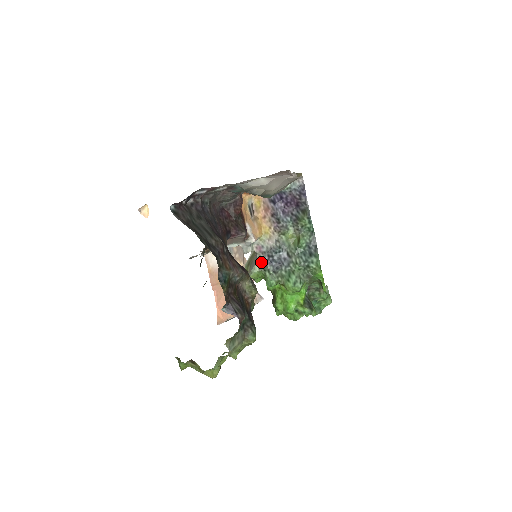
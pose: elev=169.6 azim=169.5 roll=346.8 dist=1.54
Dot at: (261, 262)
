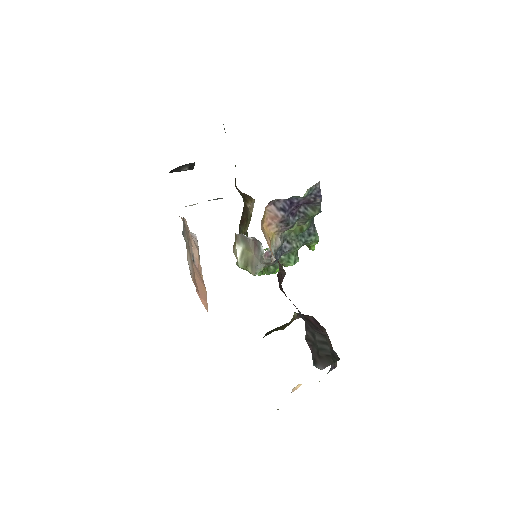
Dot at: (267, 263)
